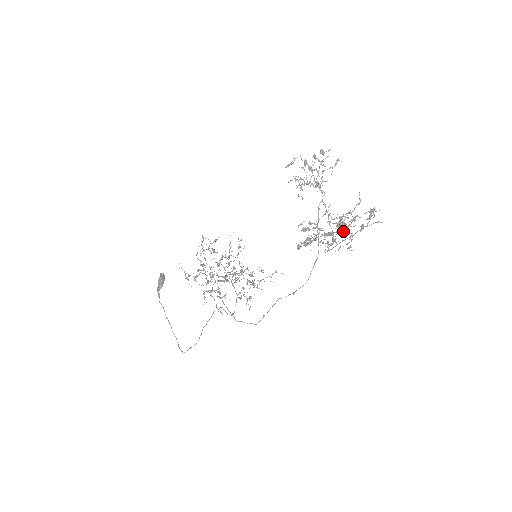
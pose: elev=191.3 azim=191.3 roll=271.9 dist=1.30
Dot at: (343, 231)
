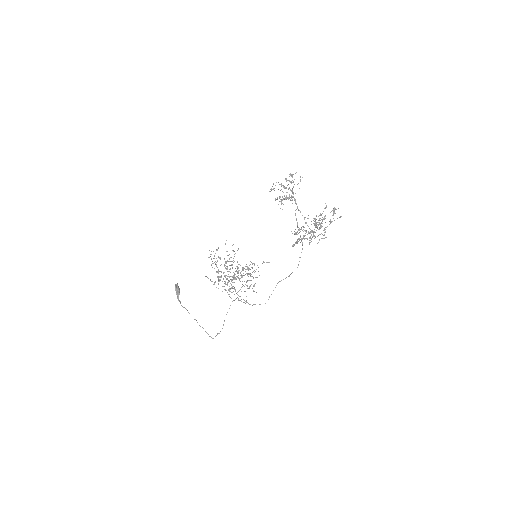
Dot at: (320, 228)
